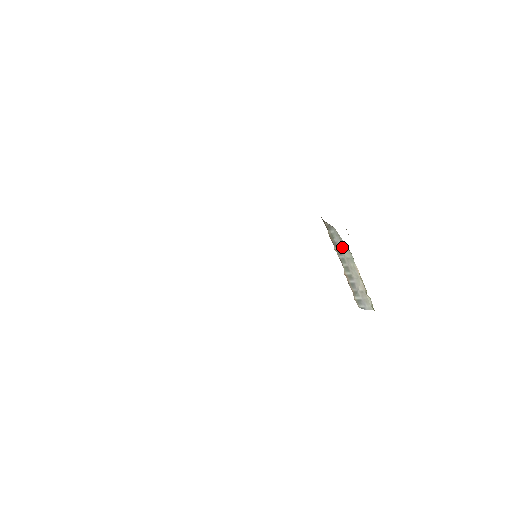
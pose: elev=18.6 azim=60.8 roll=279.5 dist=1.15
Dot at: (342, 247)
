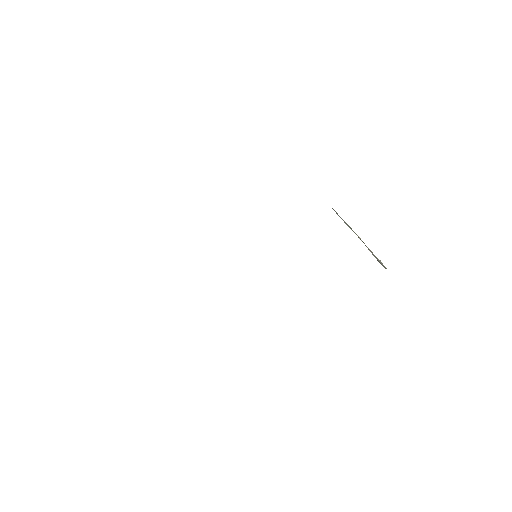
Dot at: (343, 220)
